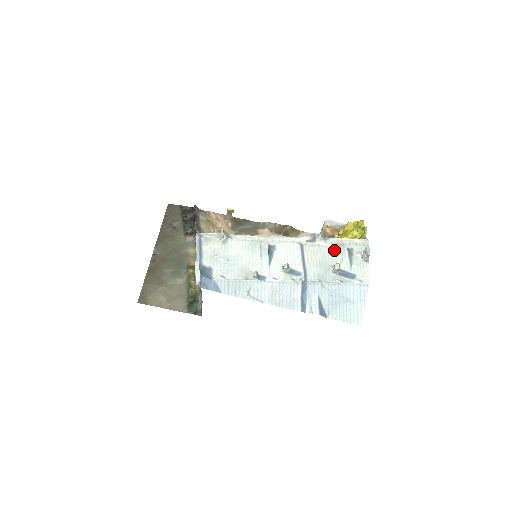
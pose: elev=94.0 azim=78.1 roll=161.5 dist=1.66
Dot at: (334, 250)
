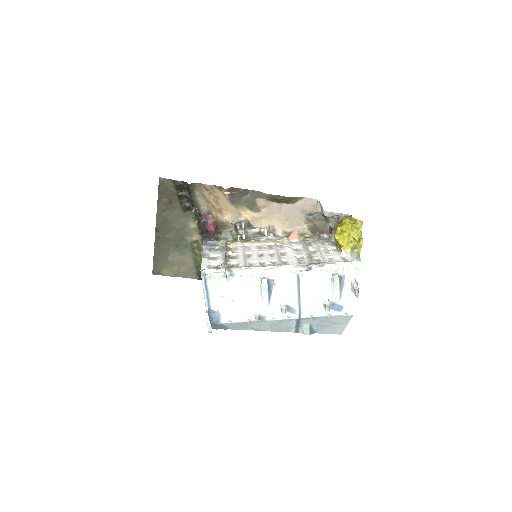
Dot at: (328, 279)
